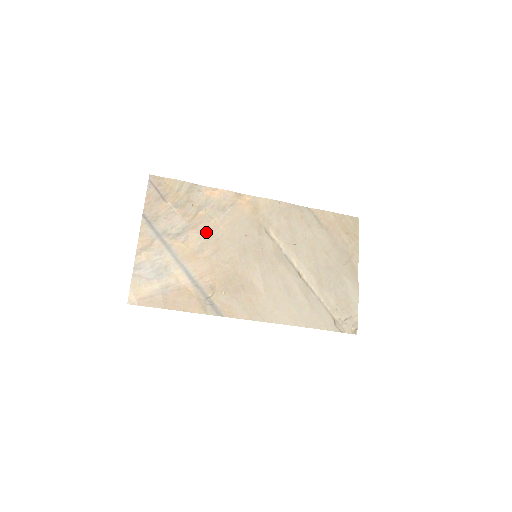
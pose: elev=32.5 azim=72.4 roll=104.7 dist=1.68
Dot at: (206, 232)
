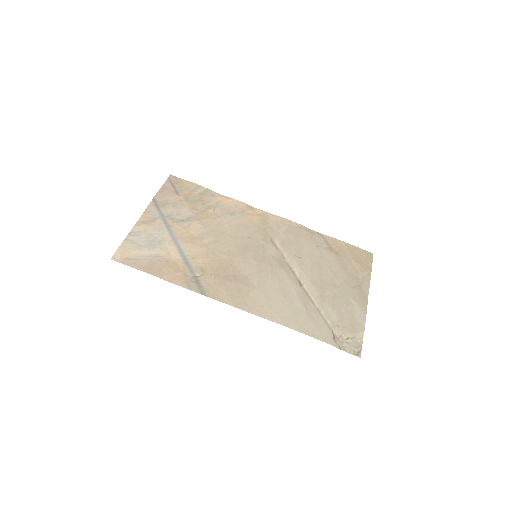
Dot at: (210, 226)
